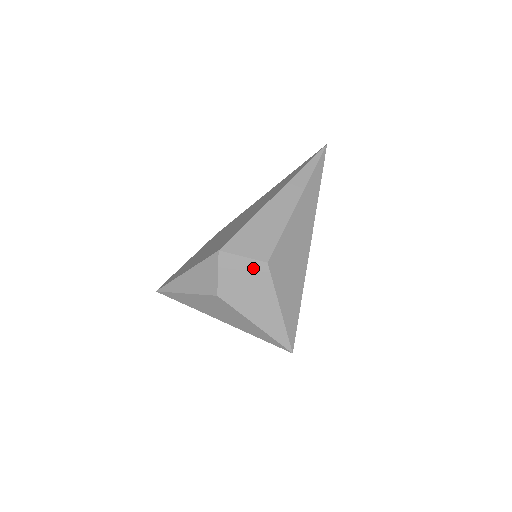
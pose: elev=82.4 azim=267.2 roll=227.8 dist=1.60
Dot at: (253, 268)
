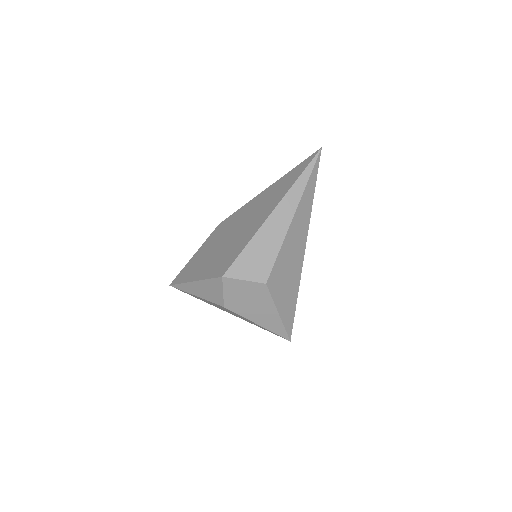
Dot at: (253, 288)
